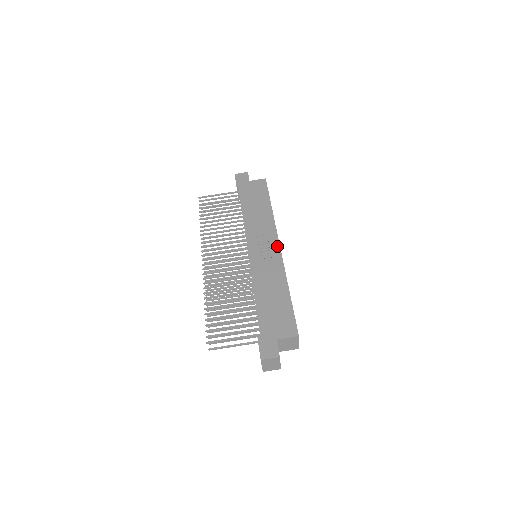
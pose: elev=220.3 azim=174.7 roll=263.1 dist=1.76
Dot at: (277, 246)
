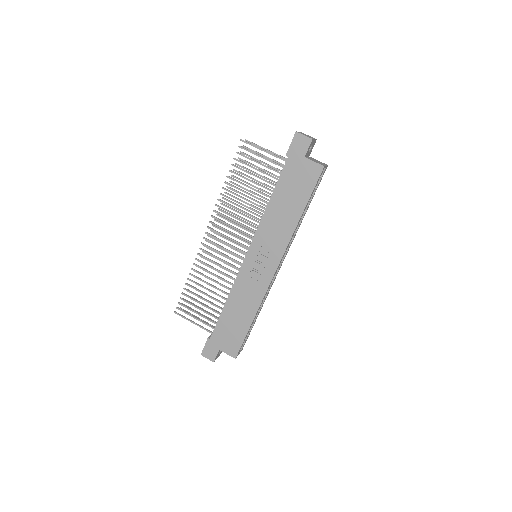
Dot at: (273, 270)
